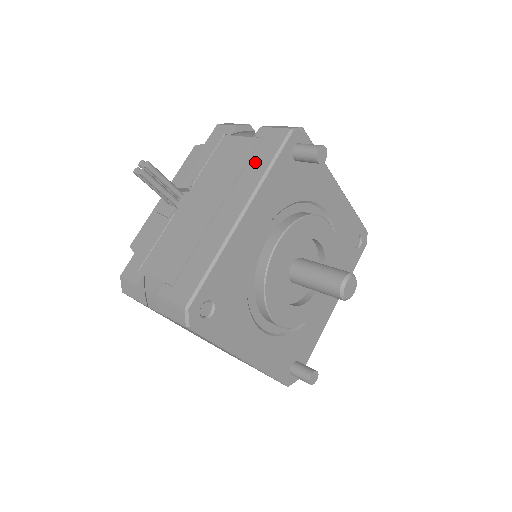
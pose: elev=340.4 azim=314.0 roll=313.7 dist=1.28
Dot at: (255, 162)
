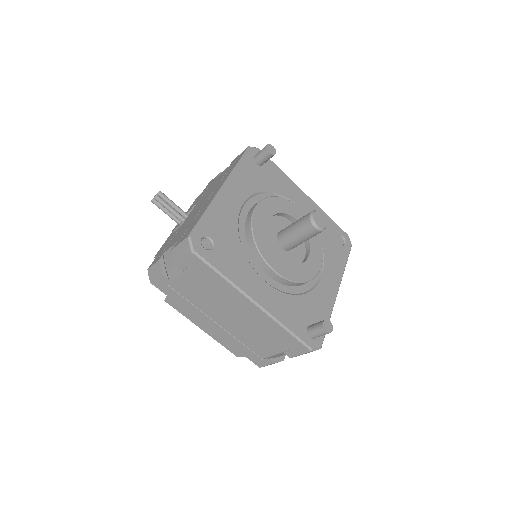
Dot at: (229, 169)
